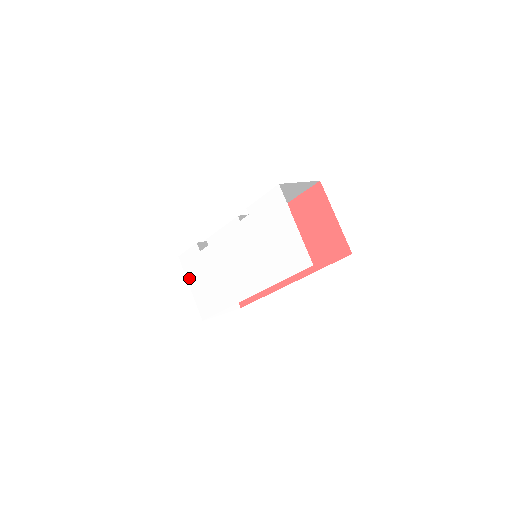
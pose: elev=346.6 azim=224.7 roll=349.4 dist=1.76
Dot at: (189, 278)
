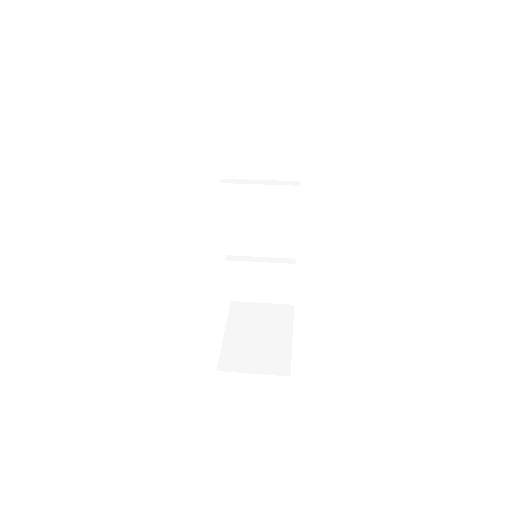
Dot at: occluded
